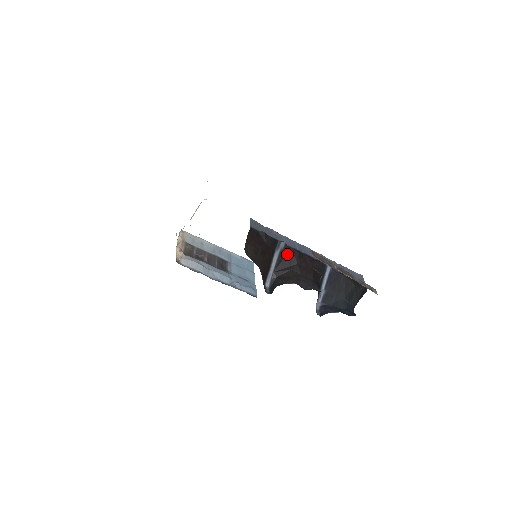
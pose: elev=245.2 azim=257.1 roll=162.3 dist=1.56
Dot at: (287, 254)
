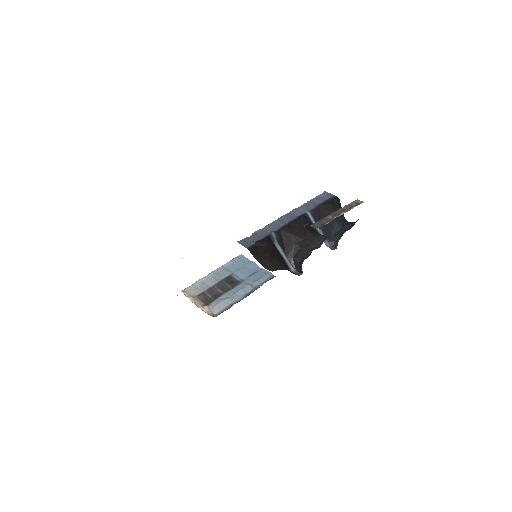
Dot at: (282, 237)
